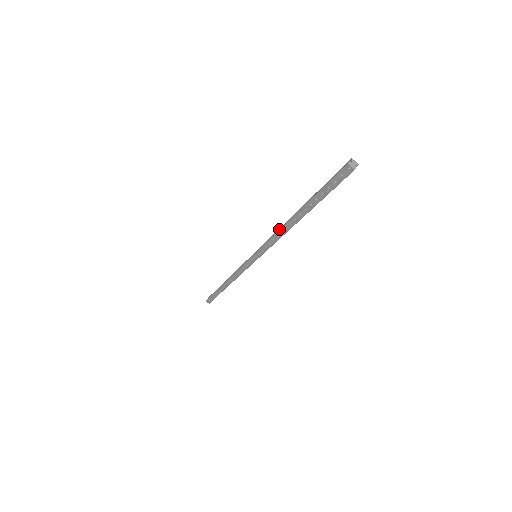
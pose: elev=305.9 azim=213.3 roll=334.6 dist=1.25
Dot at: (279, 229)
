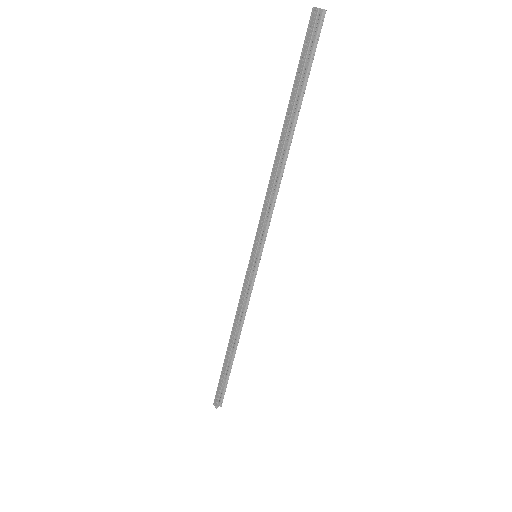
Dot at: occluded
